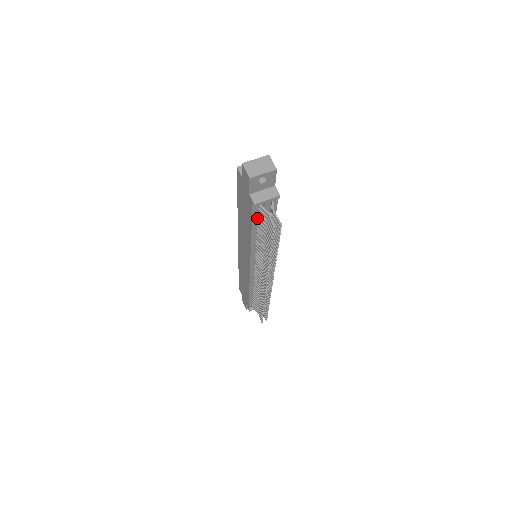
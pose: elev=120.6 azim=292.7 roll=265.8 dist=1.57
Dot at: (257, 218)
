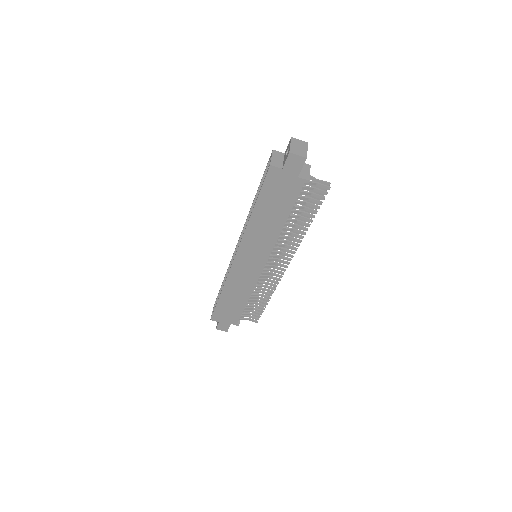
Dot at: (296, 199)
